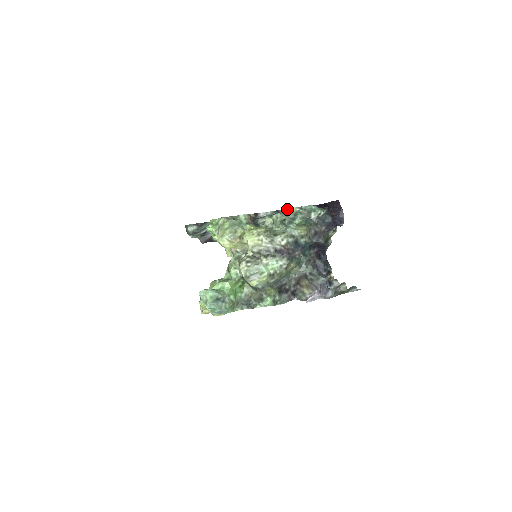
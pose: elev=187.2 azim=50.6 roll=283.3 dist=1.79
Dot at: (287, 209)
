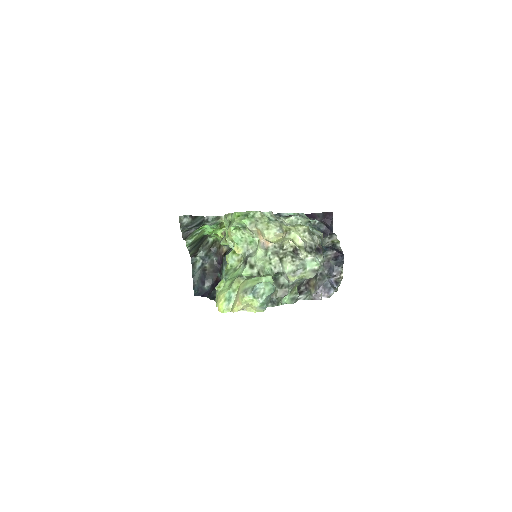
Dot at: (293, 213)
